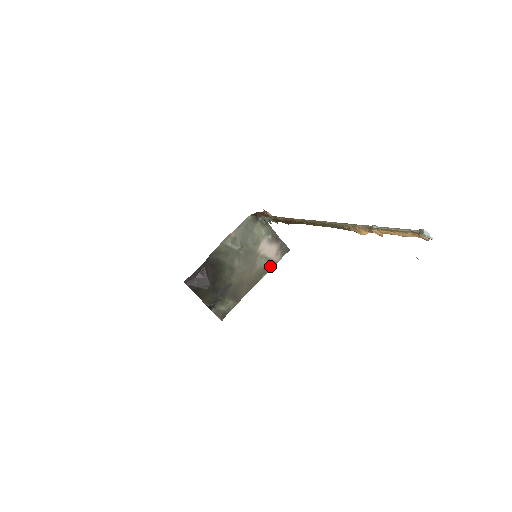
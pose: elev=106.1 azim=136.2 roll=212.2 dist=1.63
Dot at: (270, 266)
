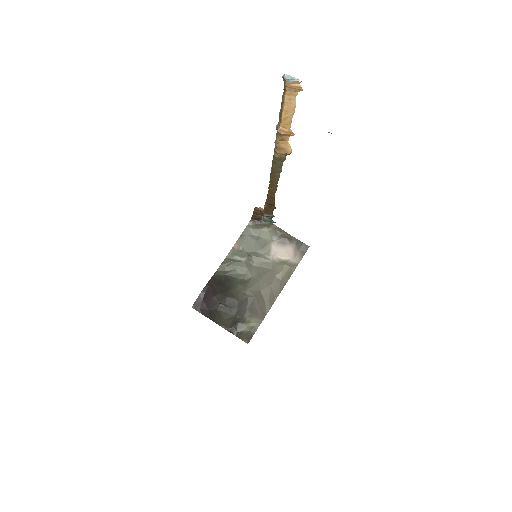
Dot at: (290, 270)
